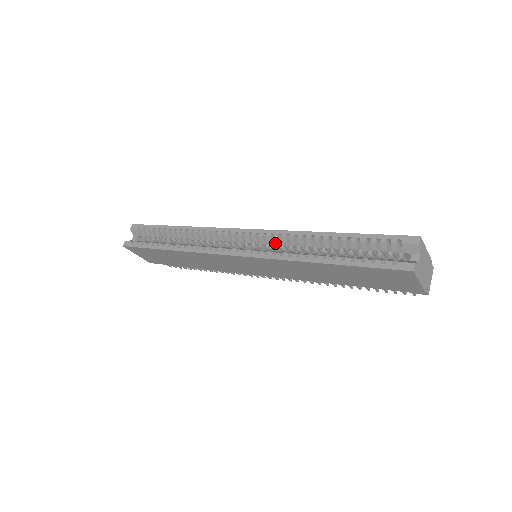
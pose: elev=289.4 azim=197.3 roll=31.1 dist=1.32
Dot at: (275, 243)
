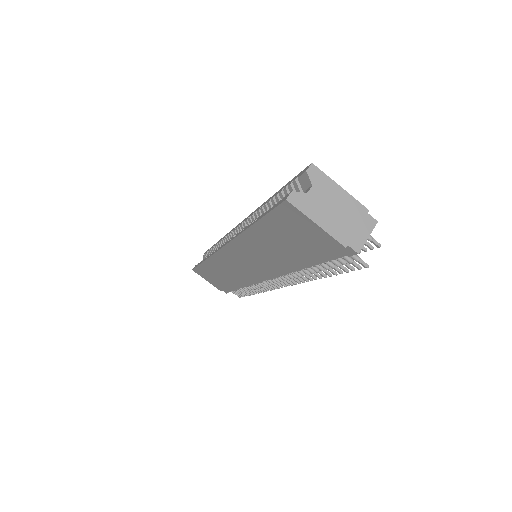
Dot at: occluded
